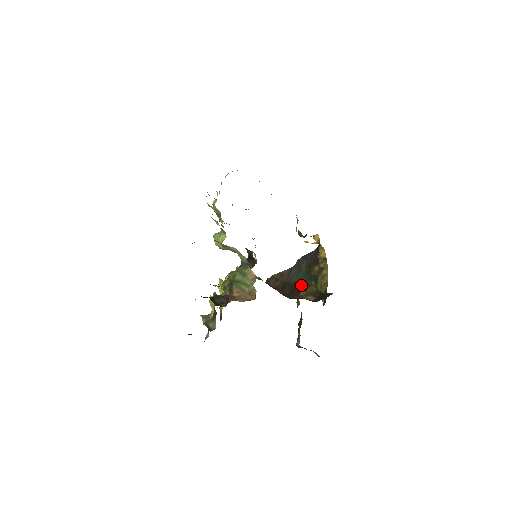
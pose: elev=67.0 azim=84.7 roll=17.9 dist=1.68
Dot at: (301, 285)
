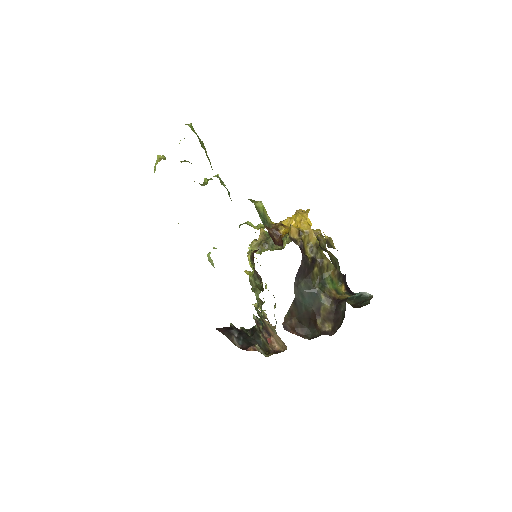
Dot at: (313, 311)
